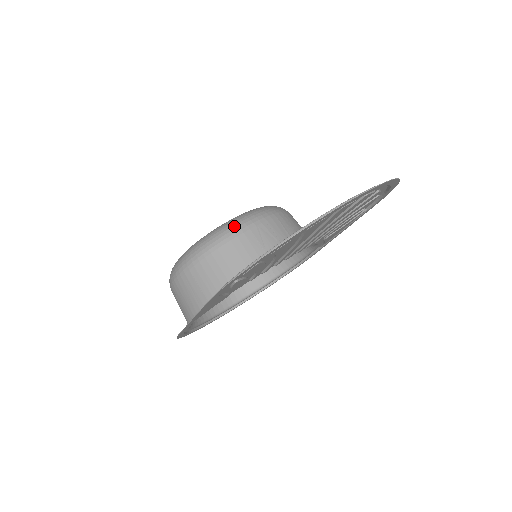
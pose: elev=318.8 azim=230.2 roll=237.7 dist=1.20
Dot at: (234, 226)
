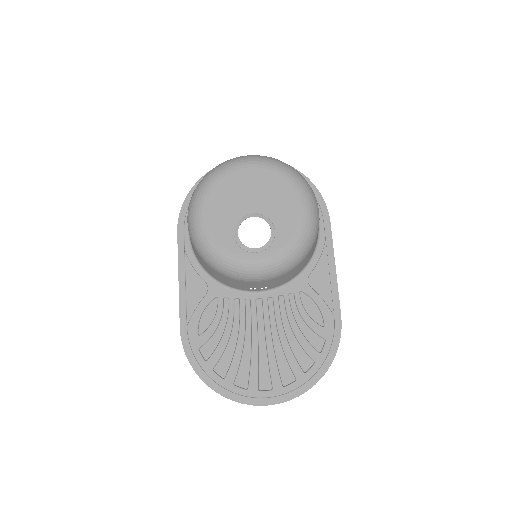
Dot at: (241, 276)
